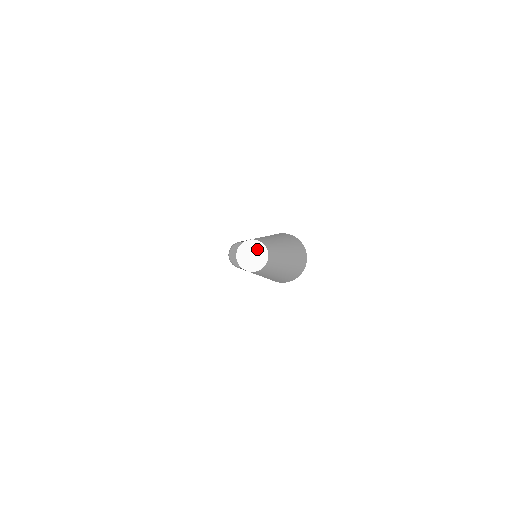
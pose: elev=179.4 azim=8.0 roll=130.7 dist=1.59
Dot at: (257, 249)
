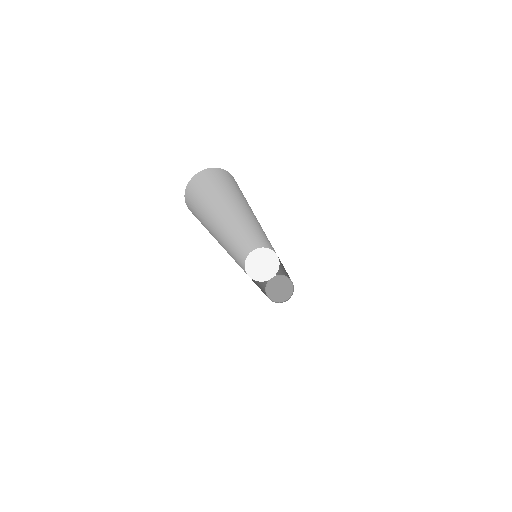
Dot at: (268, 258)
